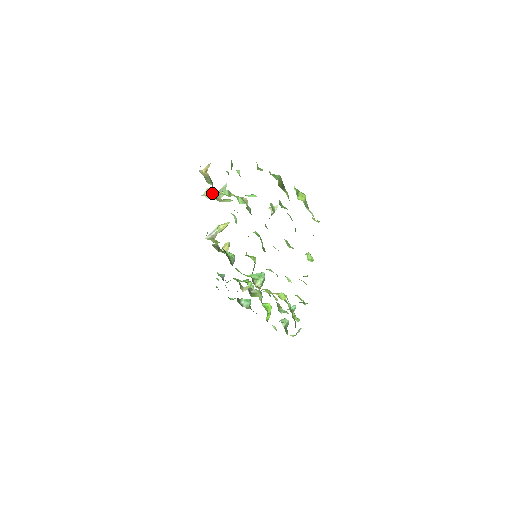
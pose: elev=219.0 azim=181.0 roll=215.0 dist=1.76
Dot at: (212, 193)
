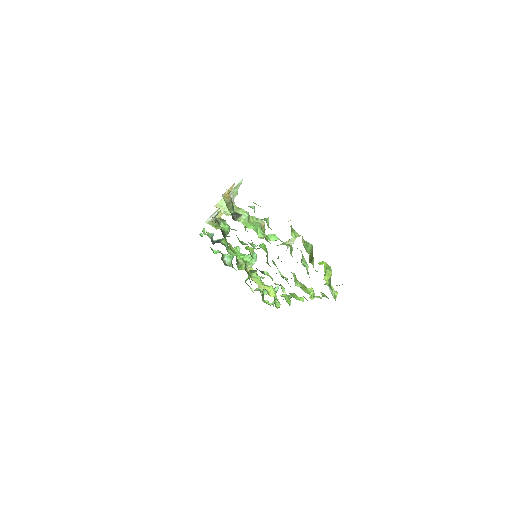
Dot at: occluded
